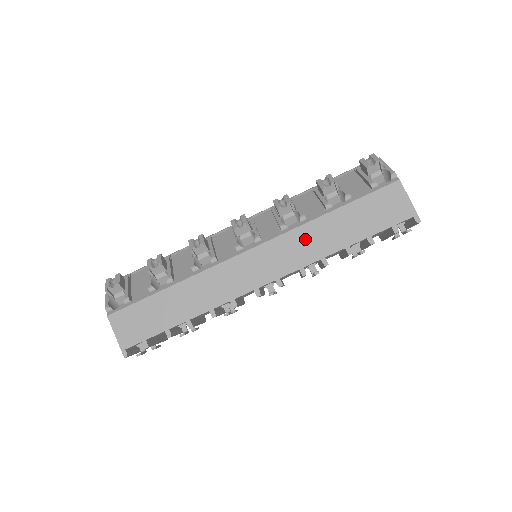
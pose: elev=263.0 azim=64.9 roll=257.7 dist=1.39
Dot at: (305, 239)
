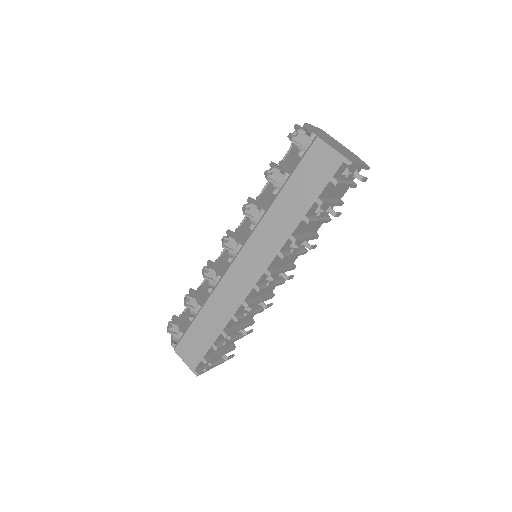
Dot at: (270, 228)
